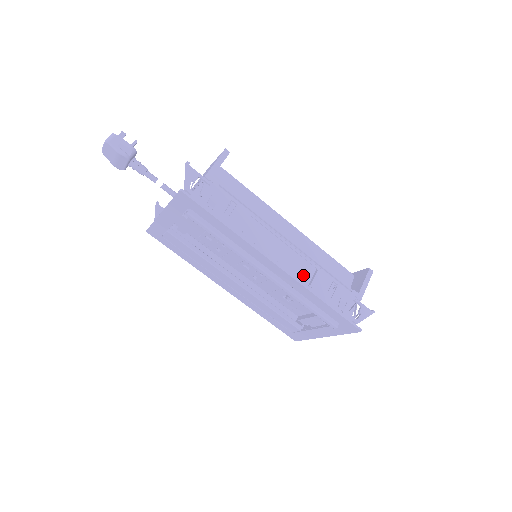
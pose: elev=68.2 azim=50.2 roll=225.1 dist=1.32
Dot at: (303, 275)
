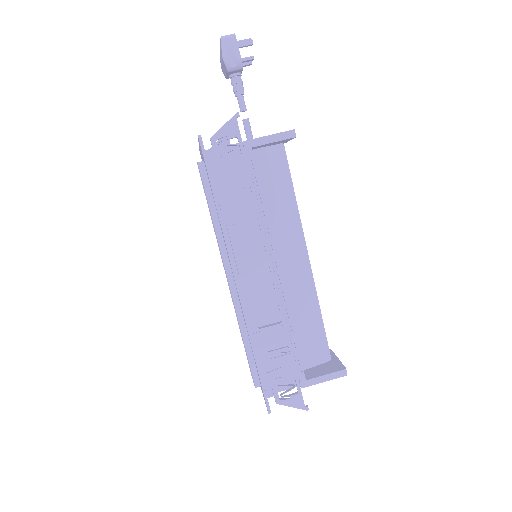
Dot at: (263, 314)
